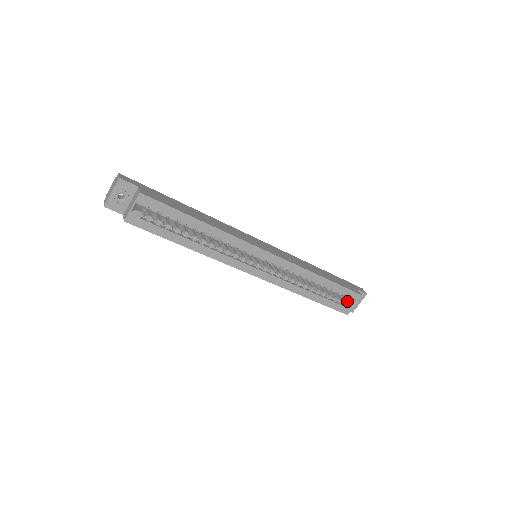
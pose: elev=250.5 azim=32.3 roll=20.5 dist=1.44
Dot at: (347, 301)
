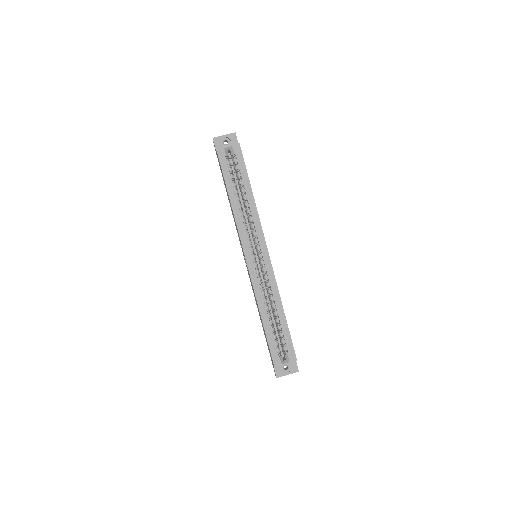
Dot at: (282, 358)
